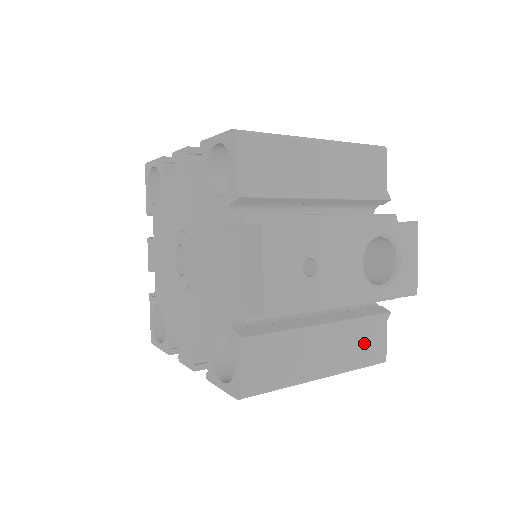
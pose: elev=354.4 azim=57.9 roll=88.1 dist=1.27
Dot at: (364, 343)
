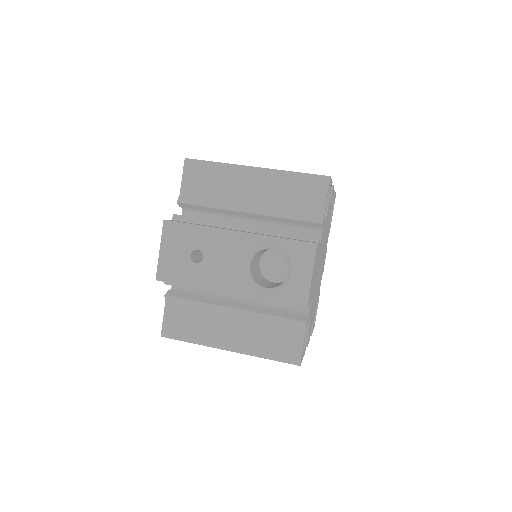
Dot at: (276, 339)
